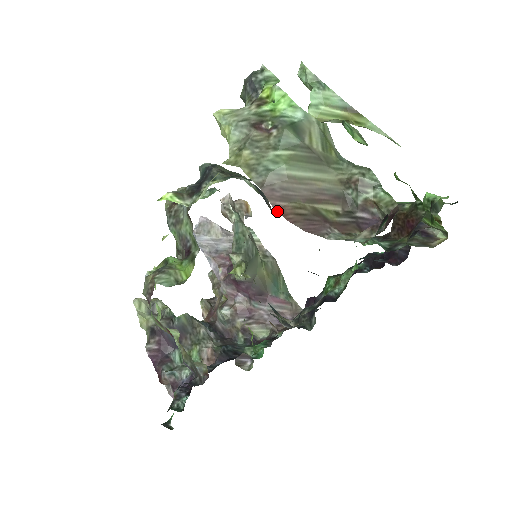
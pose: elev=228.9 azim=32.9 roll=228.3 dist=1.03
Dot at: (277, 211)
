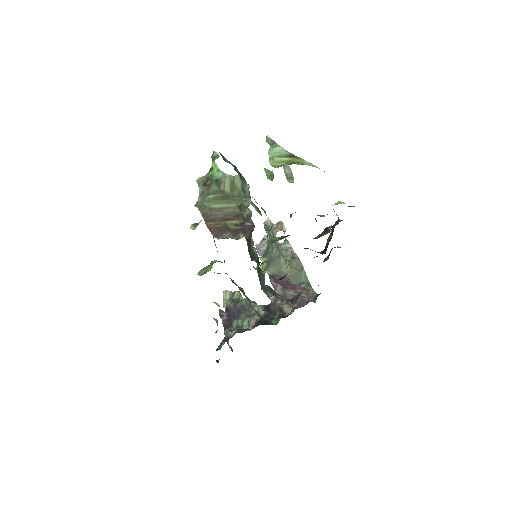
Dot at: (208, 227)
